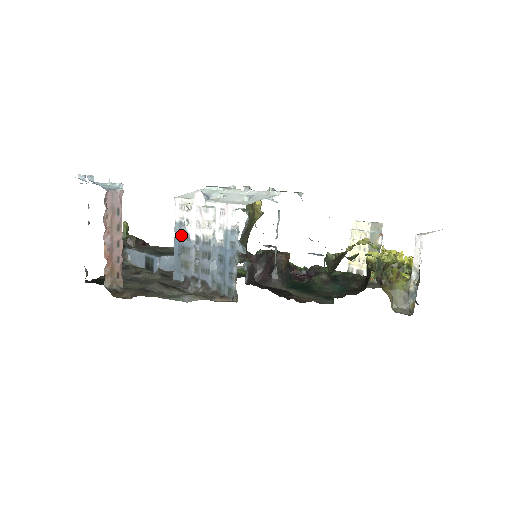
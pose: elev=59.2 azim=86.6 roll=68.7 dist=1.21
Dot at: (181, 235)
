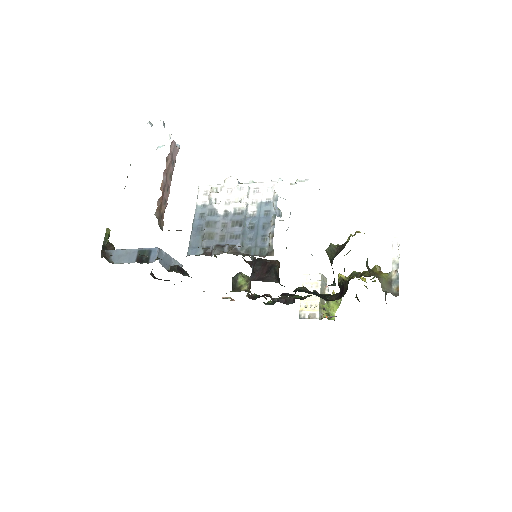
Dot at: (203, 215)
